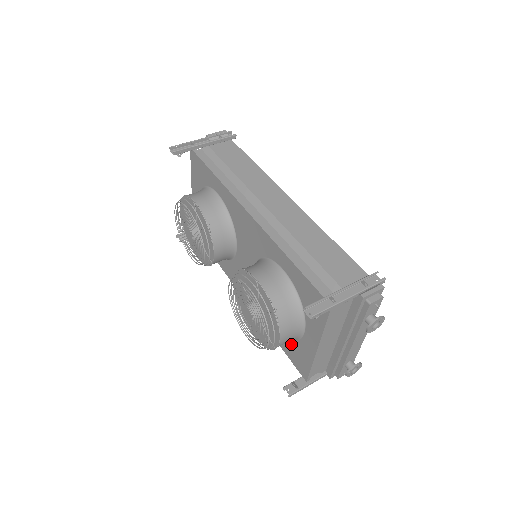
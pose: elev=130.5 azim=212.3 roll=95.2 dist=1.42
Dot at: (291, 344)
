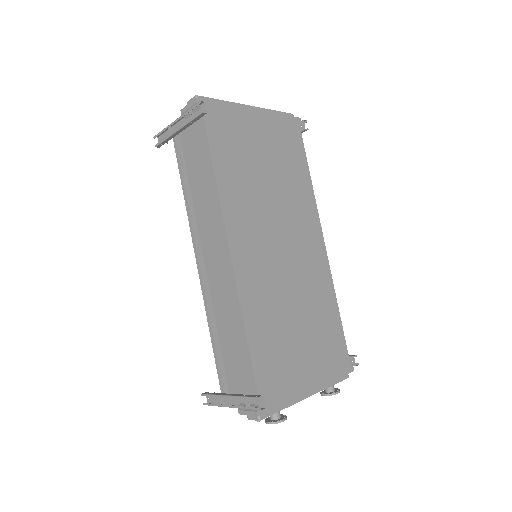
Dot at: occluded
